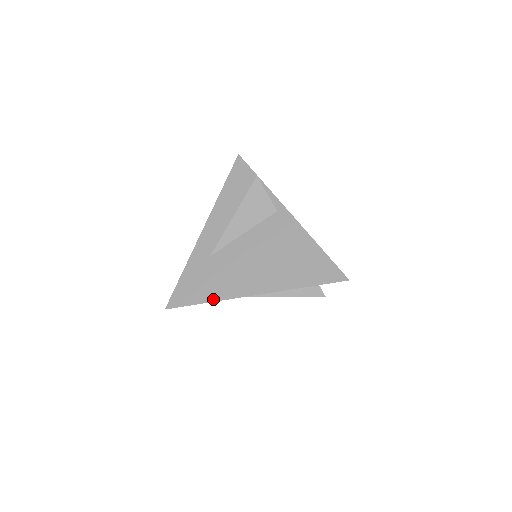
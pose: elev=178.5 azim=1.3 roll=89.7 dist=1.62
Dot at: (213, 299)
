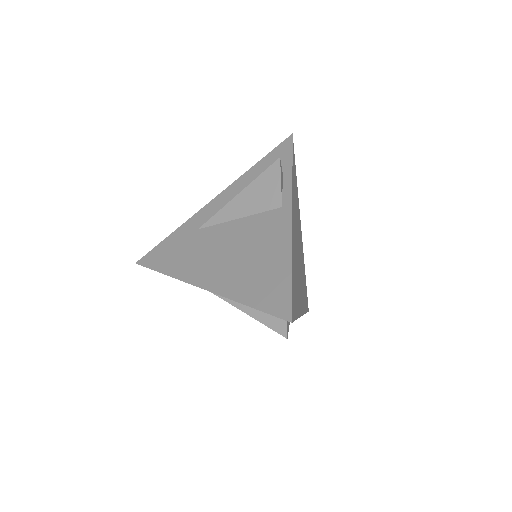
Dot at: (170, 273)
